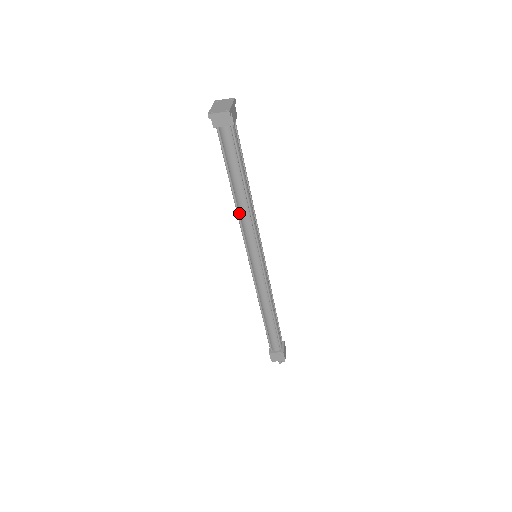
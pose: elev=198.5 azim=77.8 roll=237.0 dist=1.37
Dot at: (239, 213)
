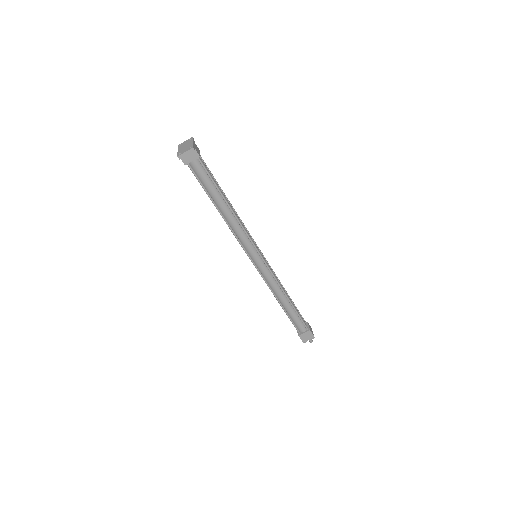
Dot at: (229, 225)
